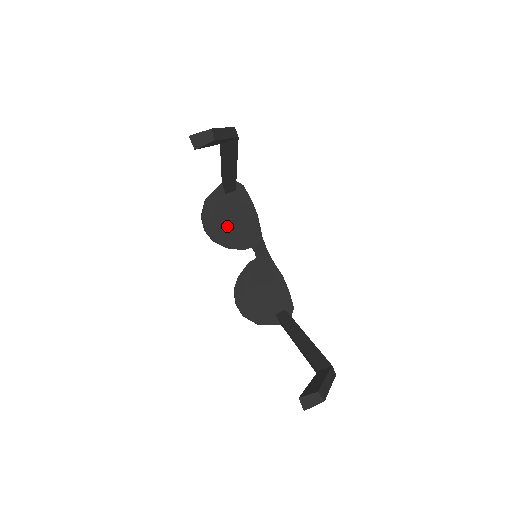
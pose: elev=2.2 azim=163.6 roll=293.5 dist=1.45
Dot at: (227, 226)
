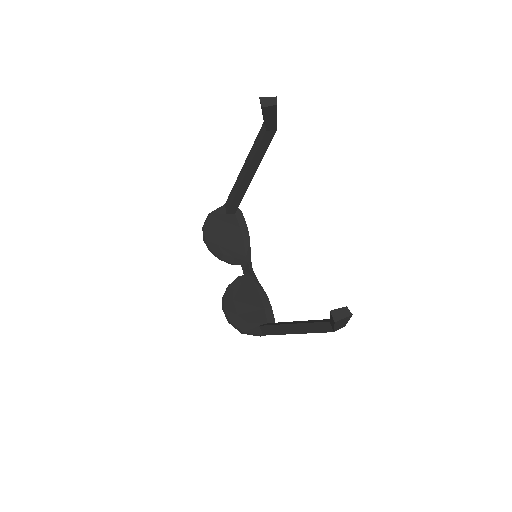
Dot at: (224, 241)
